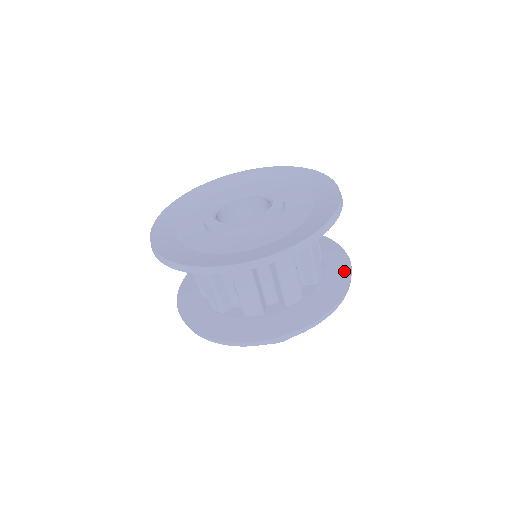
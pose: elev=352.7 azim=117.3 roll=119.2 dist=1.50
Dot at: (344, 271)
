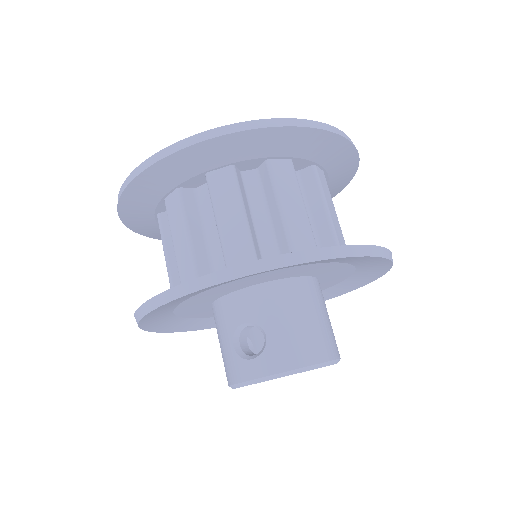
Dot at: occluded
